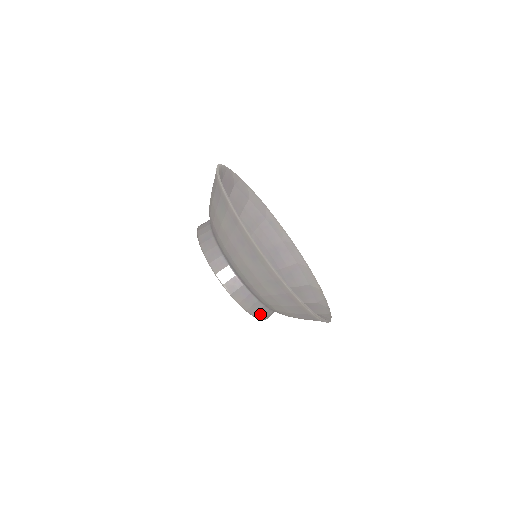
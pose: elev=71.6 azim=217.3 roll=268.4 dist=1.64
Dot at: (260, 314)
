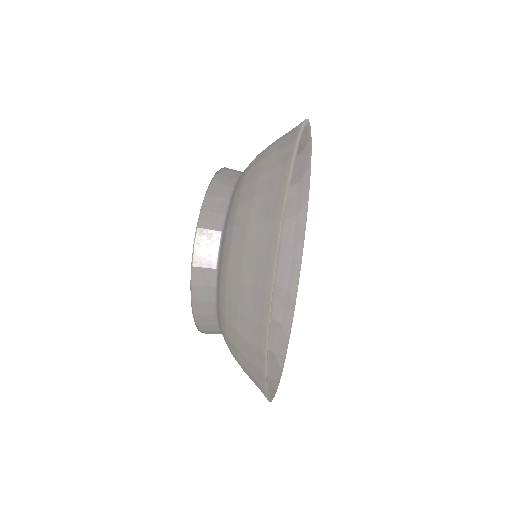
Dot at: (201, 309)
